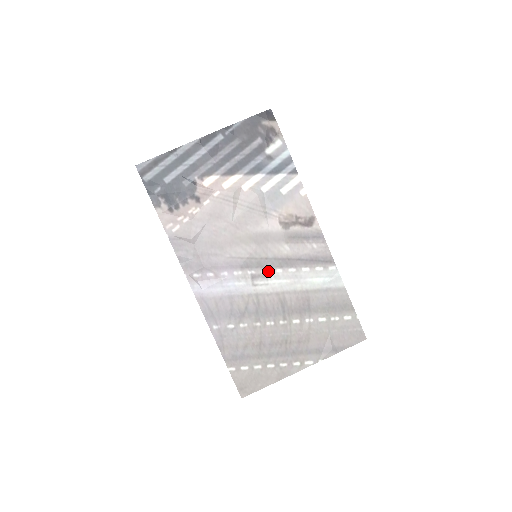
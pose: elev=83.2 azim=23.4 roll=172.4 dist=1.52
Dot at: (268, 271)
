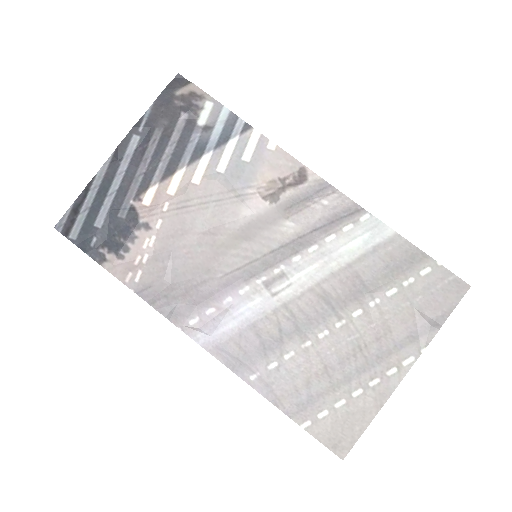
Dot at: (282, 267)
